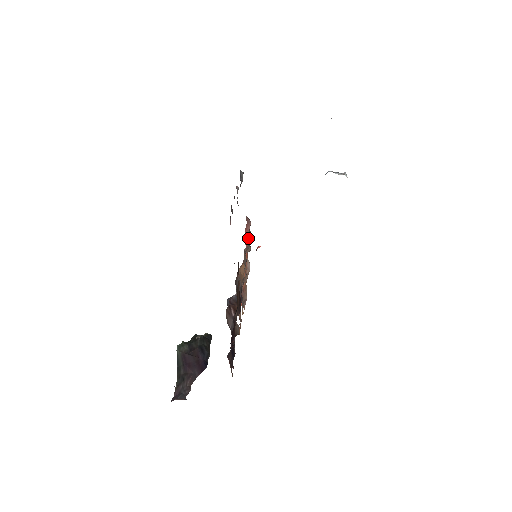
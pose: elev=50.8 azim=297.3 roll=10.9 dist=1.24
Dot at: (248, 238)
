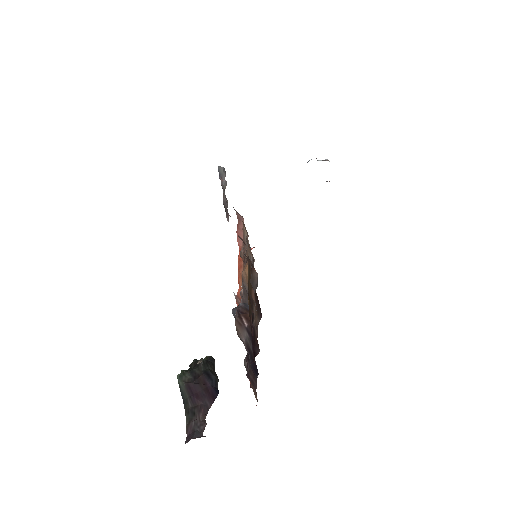
Dot at: occluded
